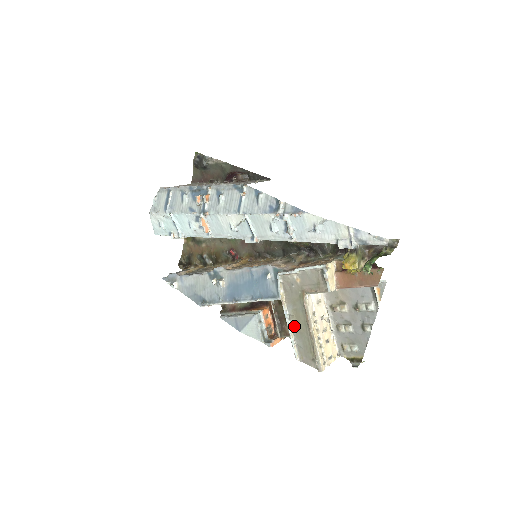
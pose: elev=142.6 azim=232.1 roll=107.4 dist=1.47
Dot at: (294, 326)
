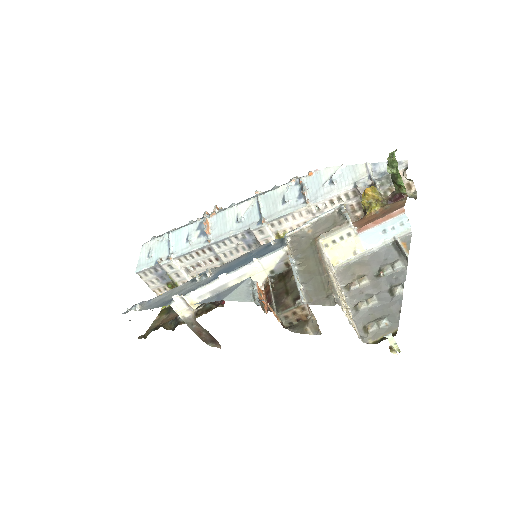
Dot at: (301, 271)
